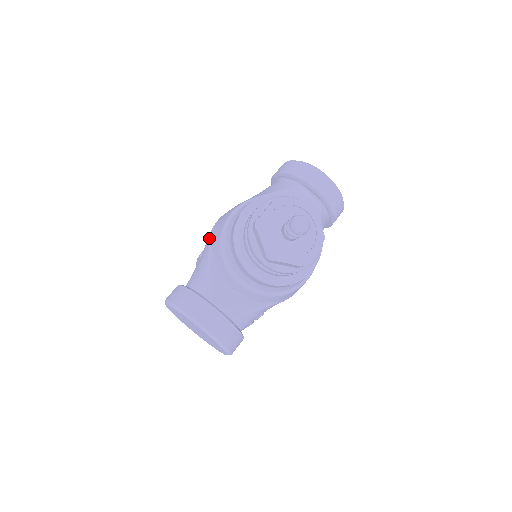
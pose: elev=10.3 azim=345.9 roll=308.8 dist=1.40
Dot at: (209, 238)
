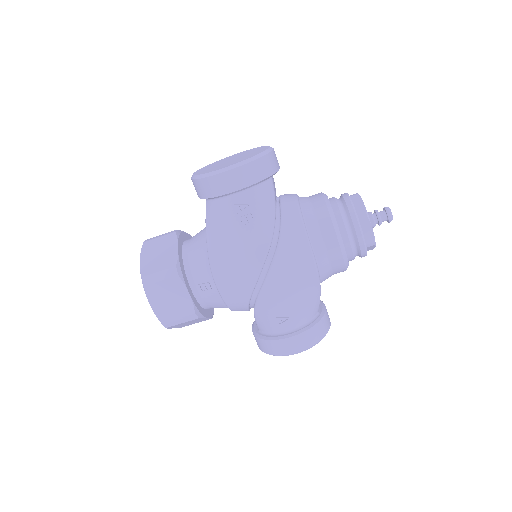
Dot at: occluded
